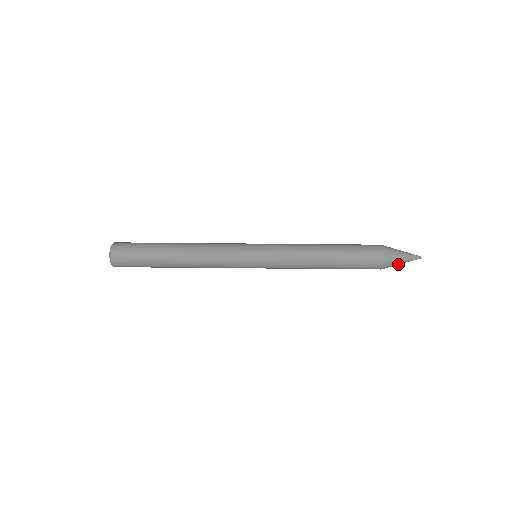
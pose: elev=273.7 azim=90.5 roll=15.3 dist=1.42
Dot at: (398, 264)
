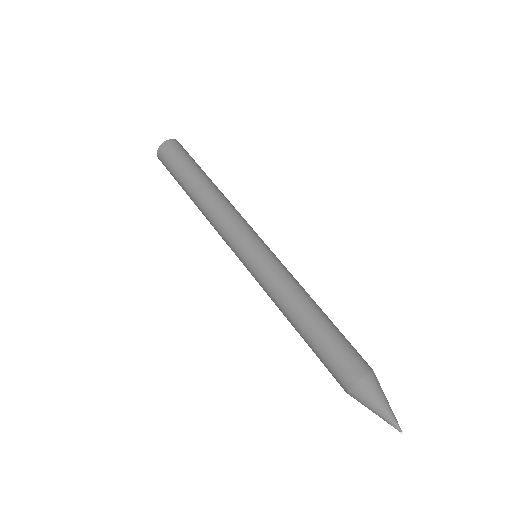
Dot at: (368, 407)
